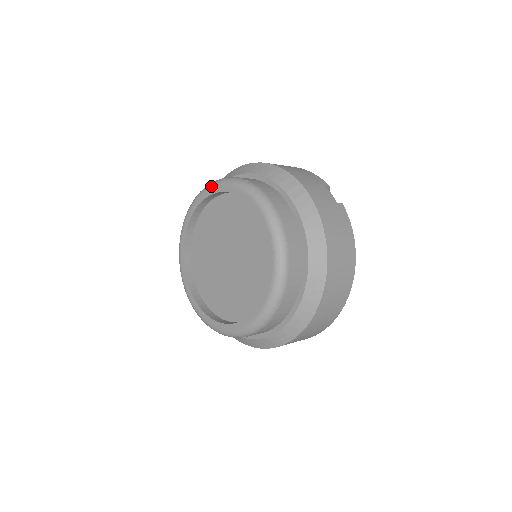
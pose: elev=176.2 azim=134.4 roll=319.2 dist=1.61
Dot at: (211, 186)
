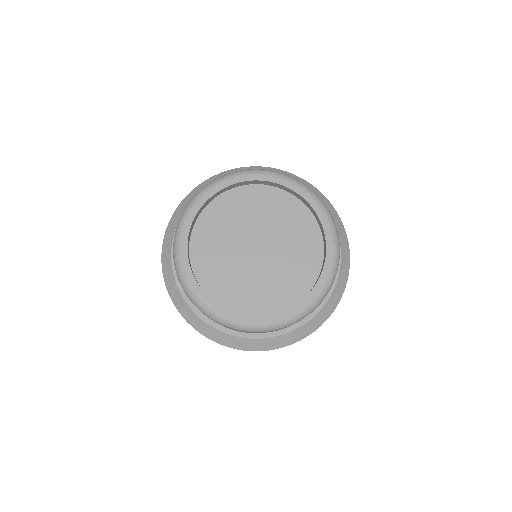
Dot at: (216, 183)
